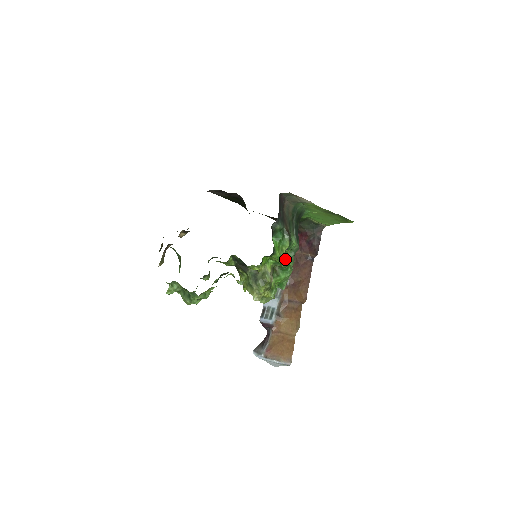
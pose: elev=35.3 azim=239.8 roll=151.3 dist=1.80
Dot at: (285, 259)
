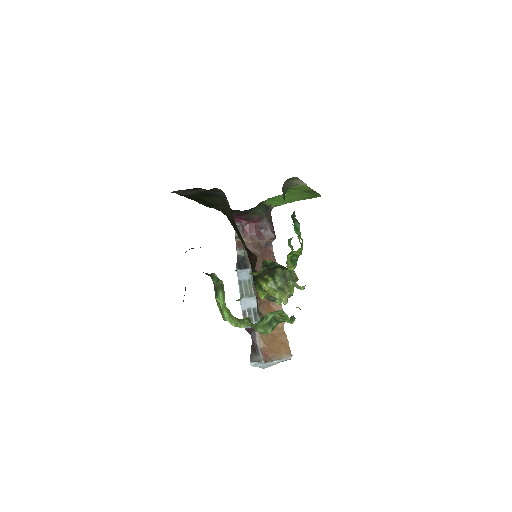
Dot at: occluded
